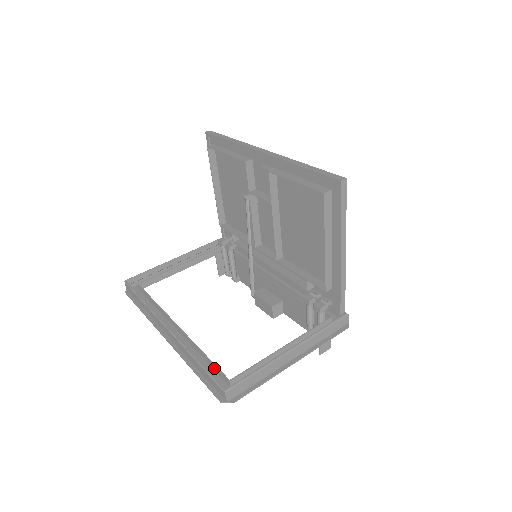
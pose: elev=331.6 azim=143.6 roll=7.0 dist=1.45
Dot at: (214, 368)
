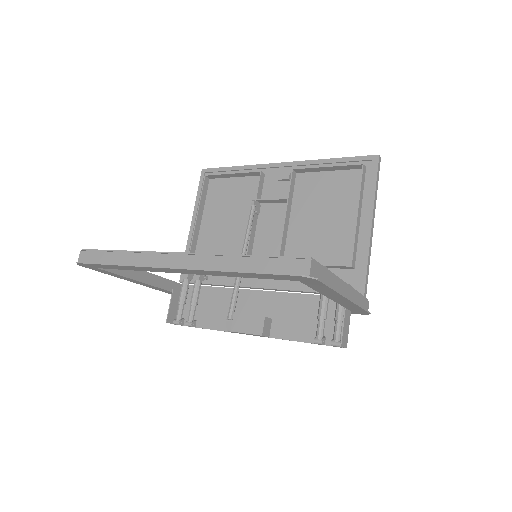
Dot at: occluded
